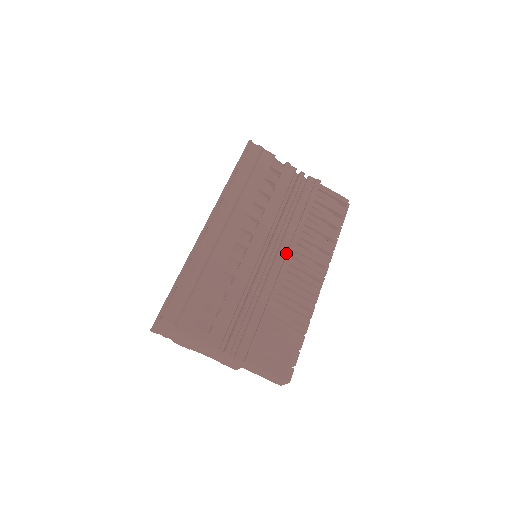
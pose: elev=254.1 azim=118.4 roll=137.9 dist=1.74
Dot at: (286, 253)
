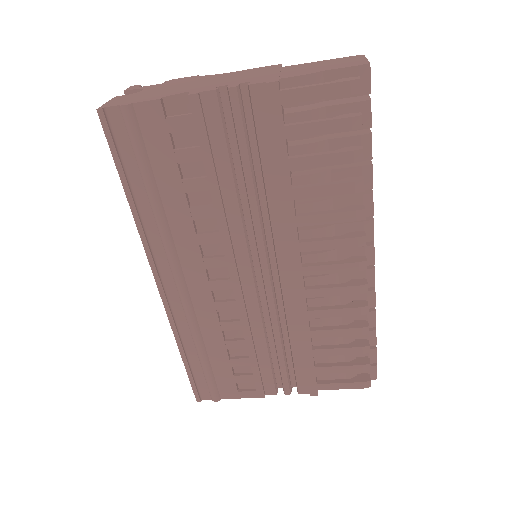
Dot at: (290, 261)
